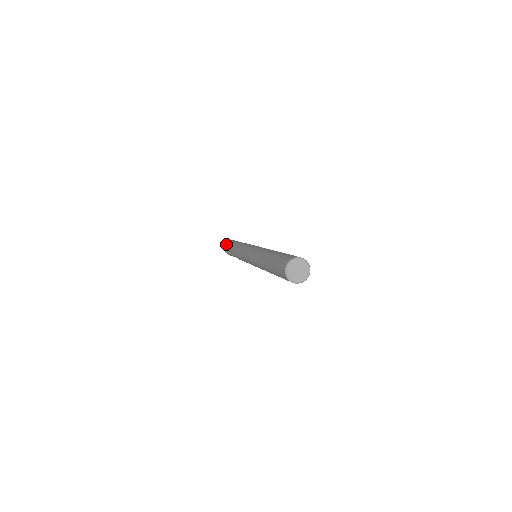
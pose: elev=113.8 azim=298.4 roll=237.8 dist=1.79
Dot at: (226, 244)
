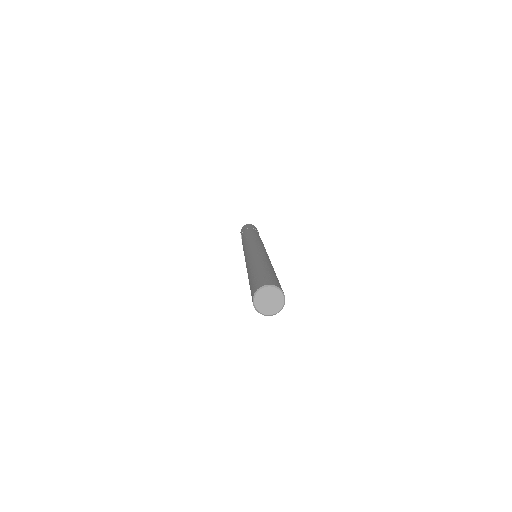
Dot at: occluded
